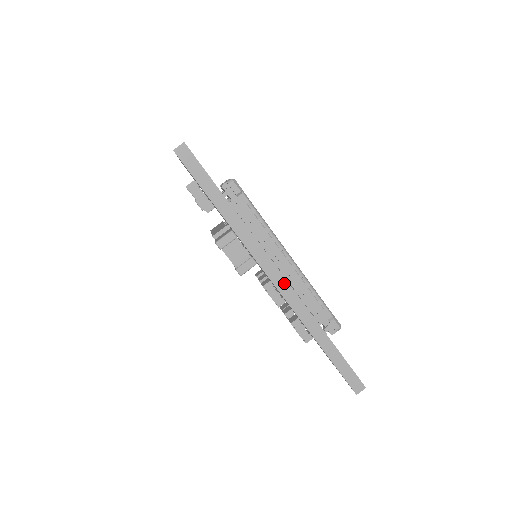
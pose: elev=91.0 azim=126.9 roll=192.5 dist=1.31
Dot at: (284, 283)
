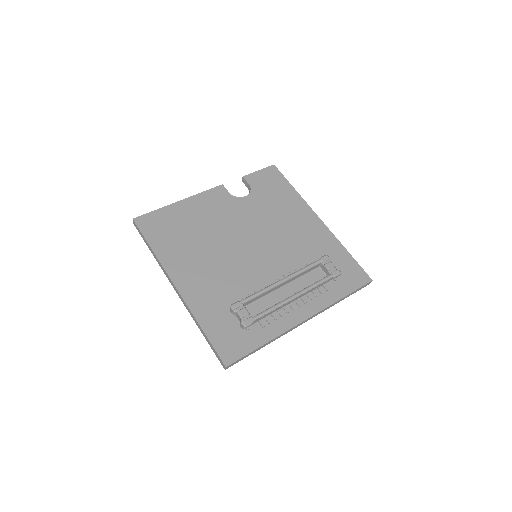
Dot at: (310, 318)
